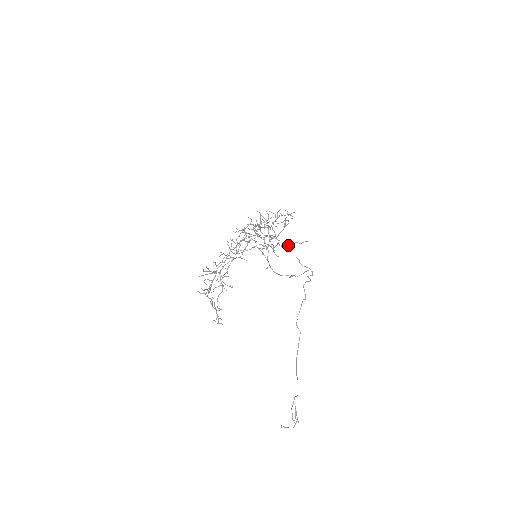
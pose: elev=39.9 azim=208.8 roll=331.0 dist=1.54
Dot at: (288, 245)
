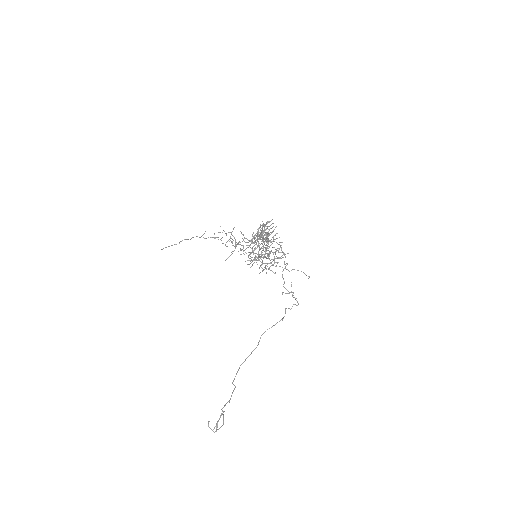
Dot at: (288, 270)
